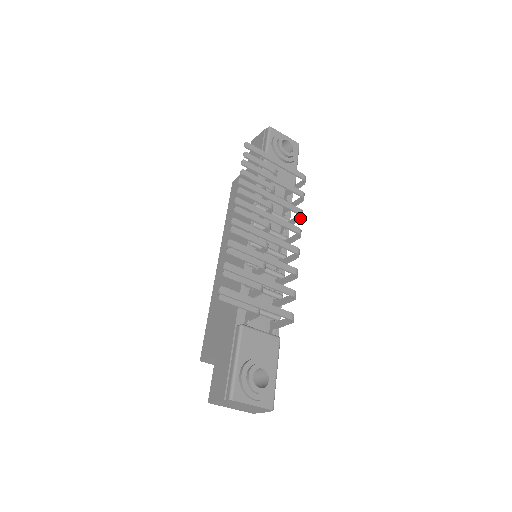
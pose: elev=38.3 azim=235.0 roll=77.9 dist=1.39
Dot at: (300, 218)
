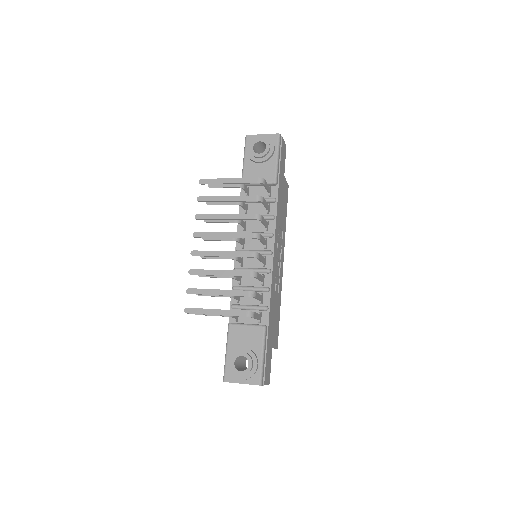
Dot at: (259, 220)
